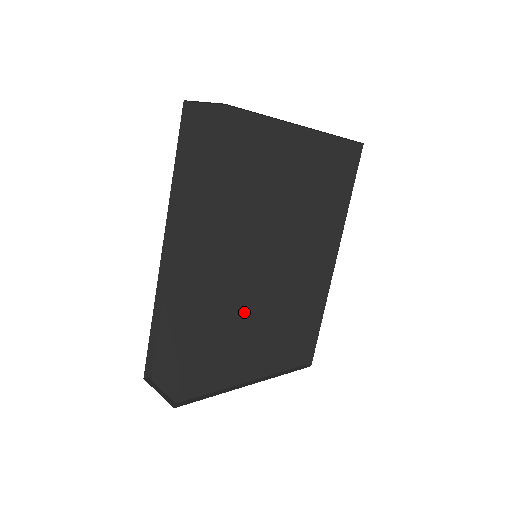
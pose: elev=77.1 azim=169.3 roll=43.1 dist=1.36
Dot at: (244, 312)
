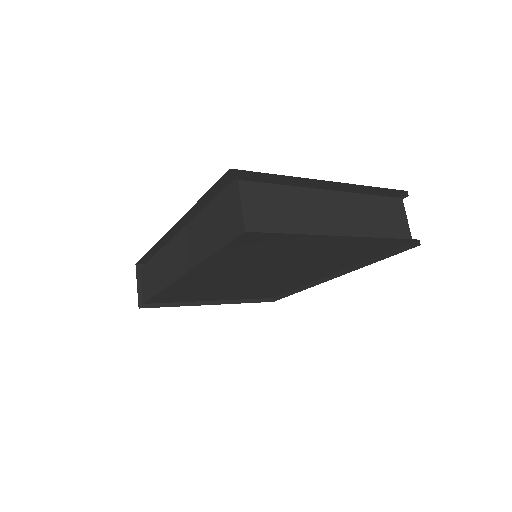
Dot at: (219, 287)
